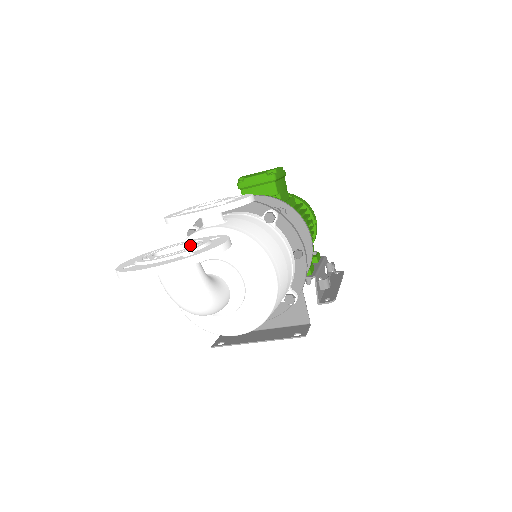
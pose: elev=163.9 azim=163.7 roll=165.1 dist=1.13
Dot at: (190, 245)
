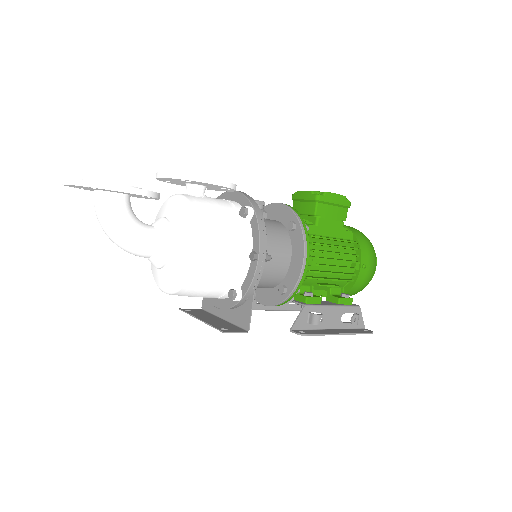
Dot at: occluded
